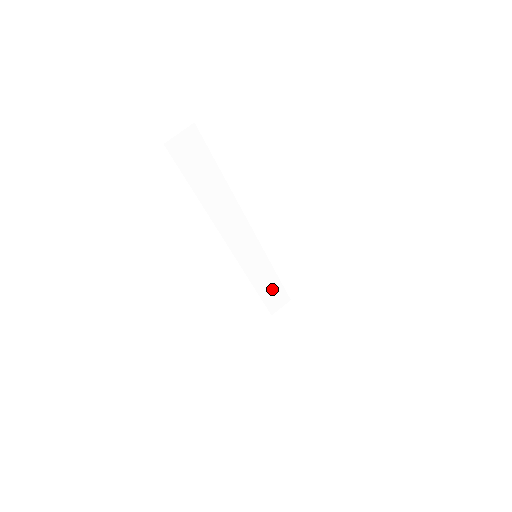
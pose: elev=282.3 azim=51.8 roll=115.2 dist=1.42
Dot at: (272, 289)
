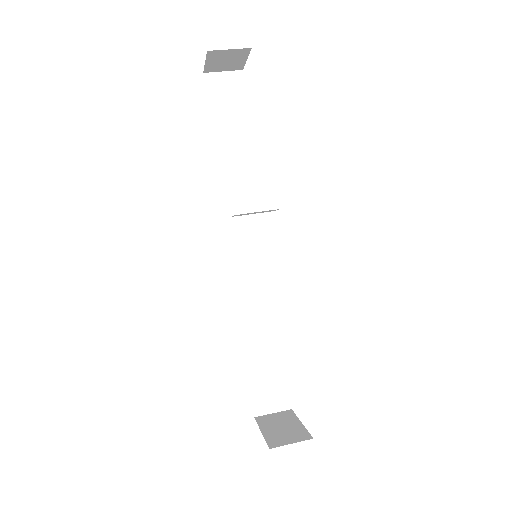
Dot at: (268, 364)
